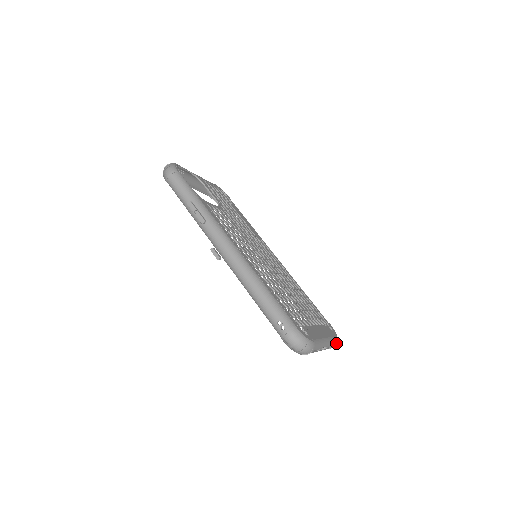
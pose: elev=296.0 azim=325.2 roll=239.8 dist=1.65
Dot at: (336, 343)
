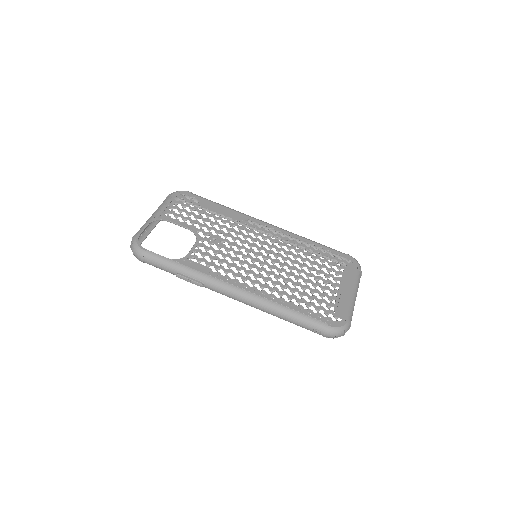
Dot at: (361, 272)
